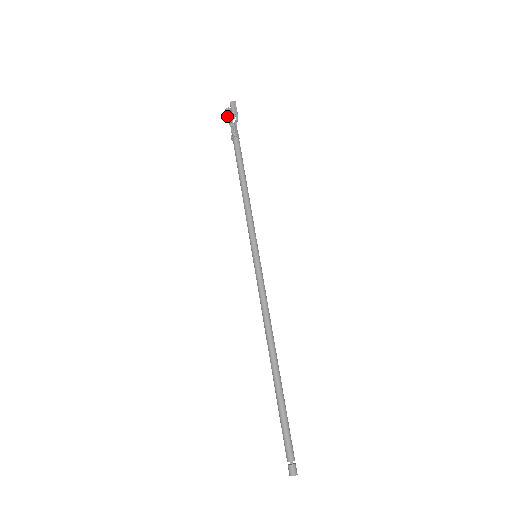
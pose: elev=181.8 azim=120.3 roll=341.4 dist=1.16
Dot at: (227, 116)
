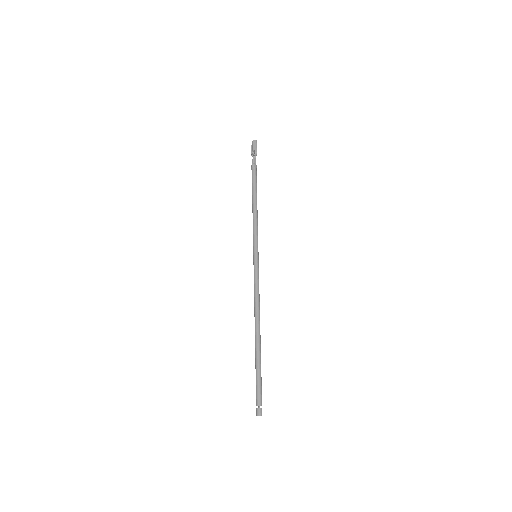
Dot at: (251, 151)
